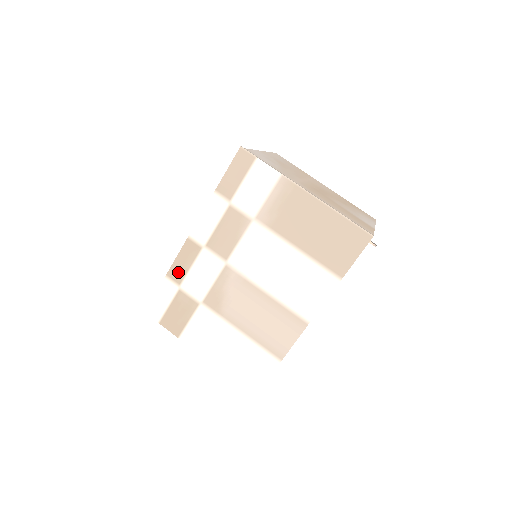
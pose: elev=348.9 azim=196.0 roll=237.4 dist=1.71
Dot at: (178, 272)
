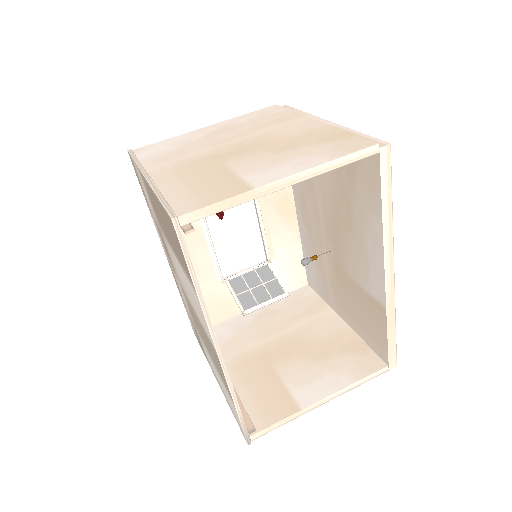
Dot at: (180, 294)
